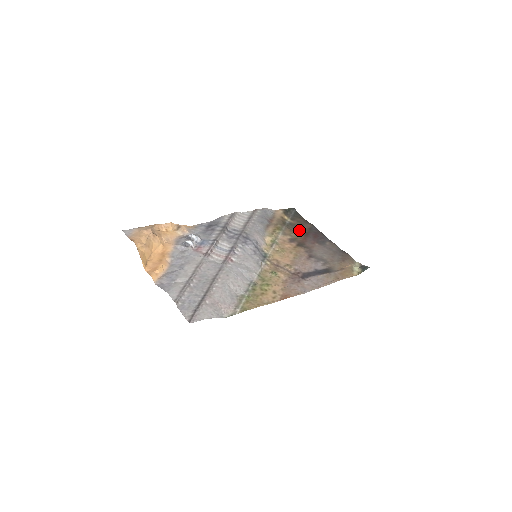
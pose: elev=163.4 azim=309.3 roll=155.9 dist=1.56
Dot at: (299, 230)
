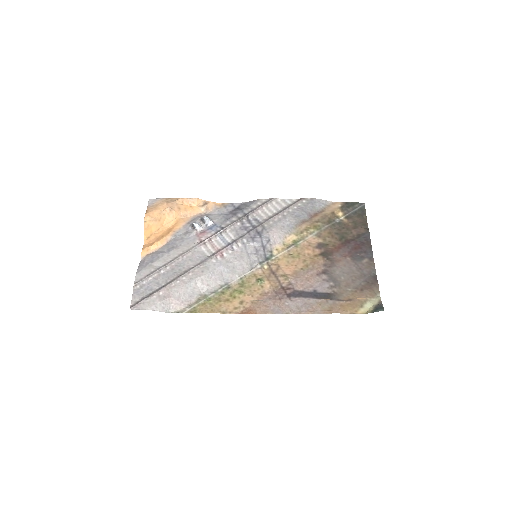
Dot at: (342, 234)
